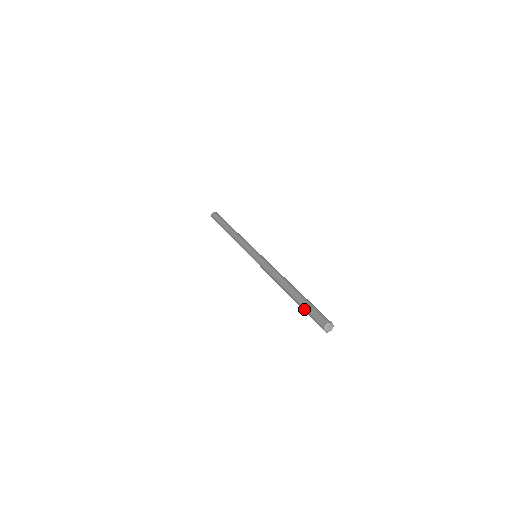
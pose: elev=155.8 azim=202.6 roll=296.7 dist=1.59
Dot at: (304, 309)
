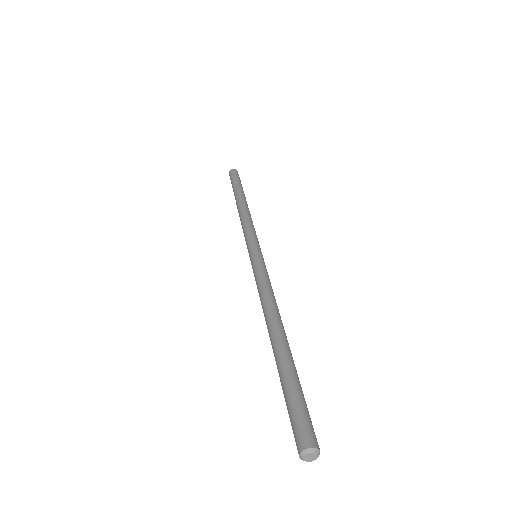
Dot at: occluded
